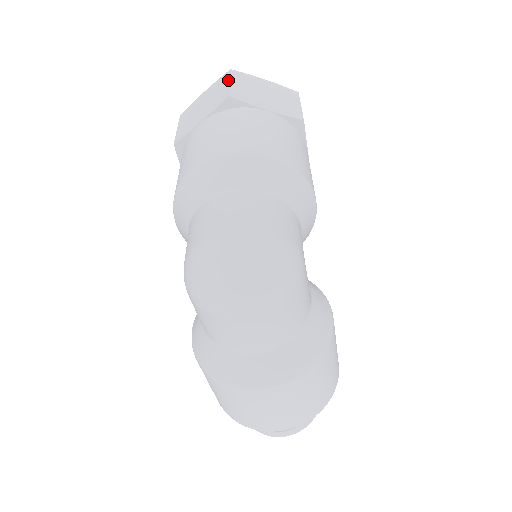
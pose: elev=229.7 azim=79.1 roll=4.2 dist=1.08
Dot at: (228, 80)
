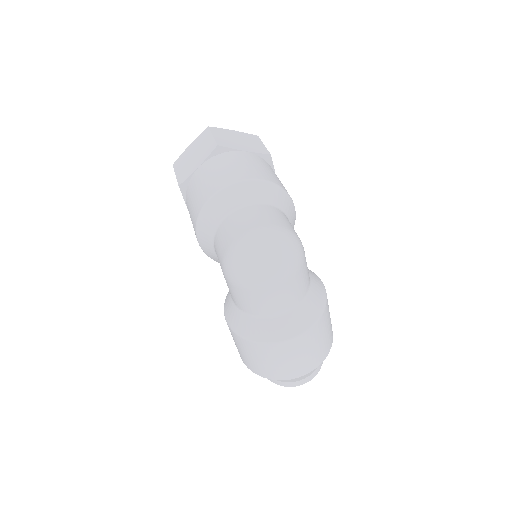
Dot at: (211, 134)
